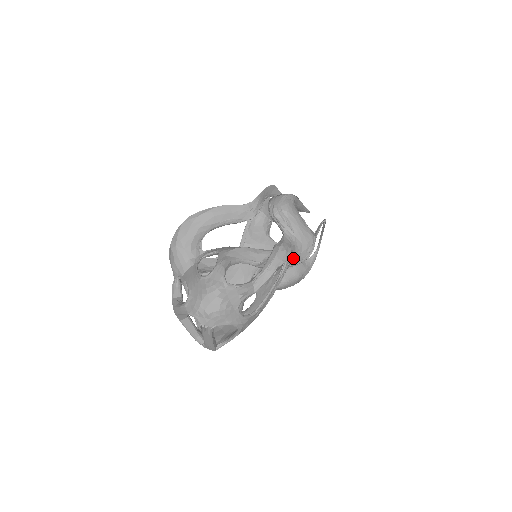
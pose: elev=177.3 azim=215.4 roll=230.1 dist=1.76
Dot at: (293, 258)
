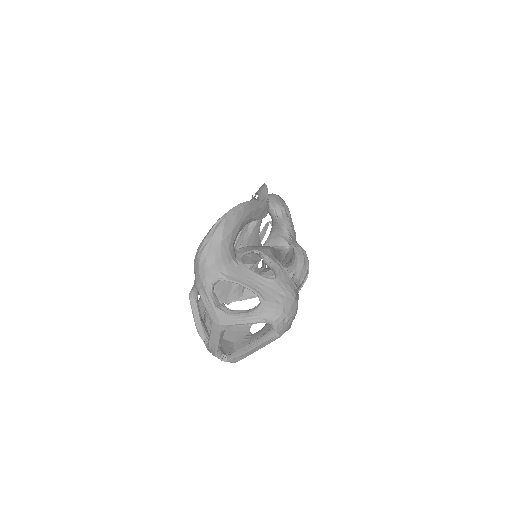
Dot at: occluded
